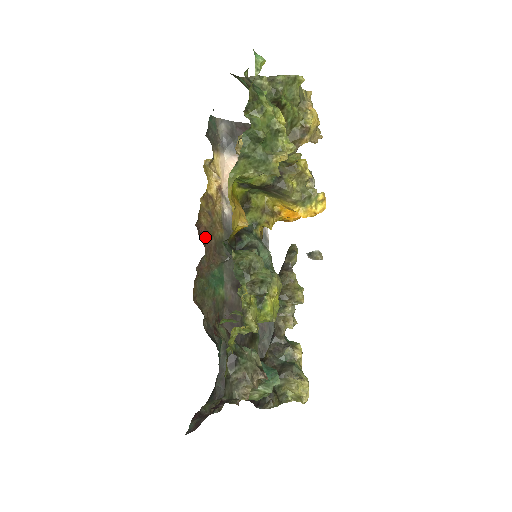
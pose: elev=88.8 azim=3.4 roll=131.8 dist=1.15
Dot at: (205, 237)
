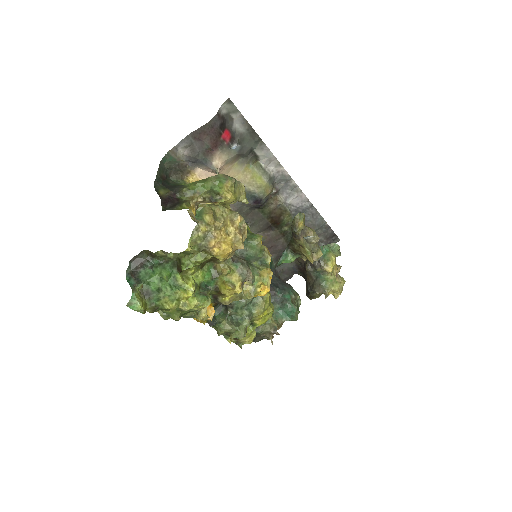
Dot at: occluded
